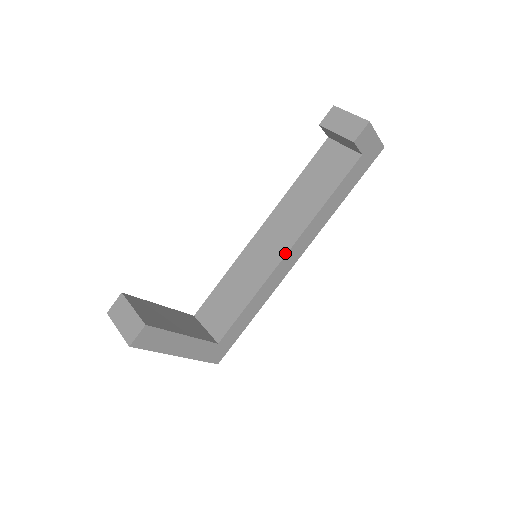
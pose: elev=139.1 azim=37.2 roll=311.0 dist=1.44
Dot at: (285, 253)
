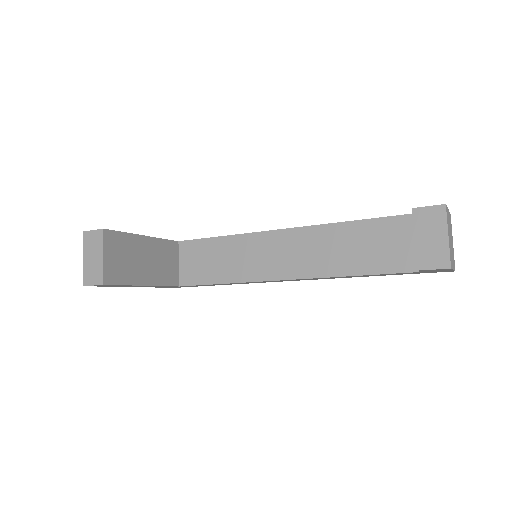
Dot at: (280, 278)
